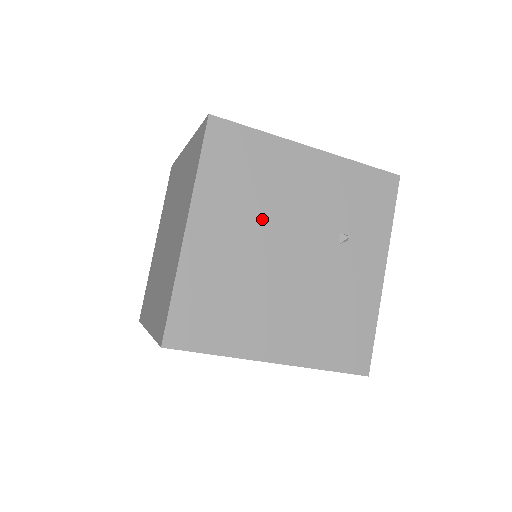
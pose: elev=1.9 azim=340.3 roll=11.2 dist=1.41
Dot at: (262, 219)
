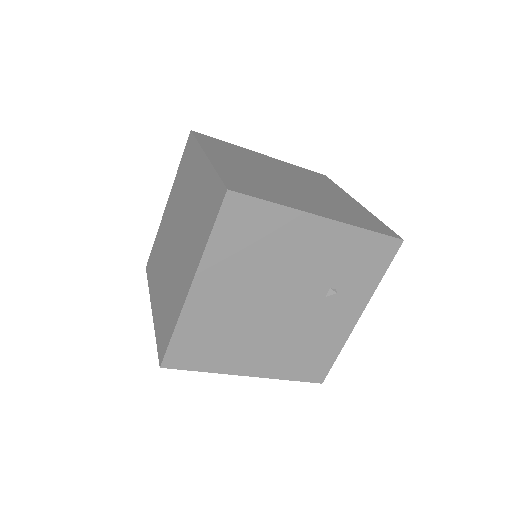
Dot at: (261, 279)
